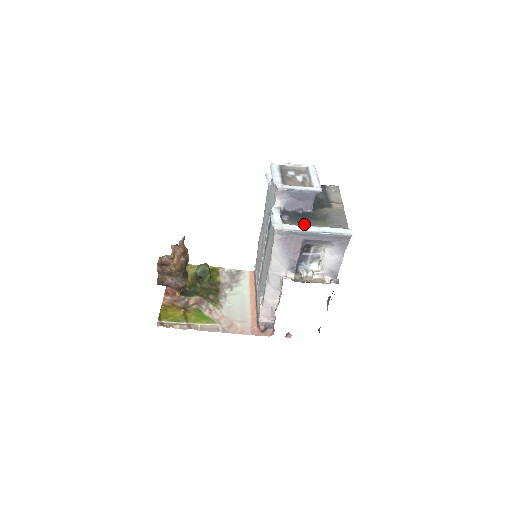
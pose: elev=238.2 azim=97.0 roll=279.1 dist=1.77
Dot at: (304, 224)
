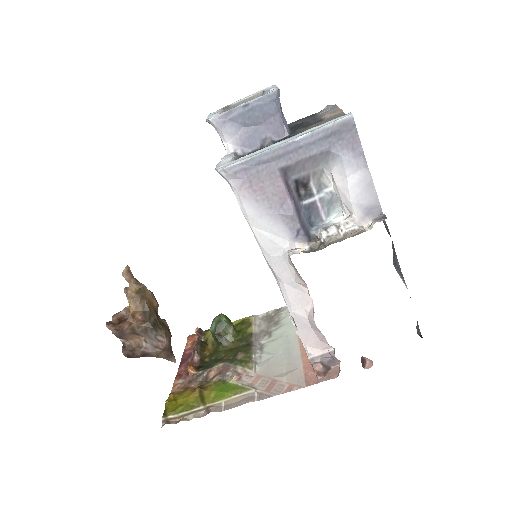
Dot at: occluded
